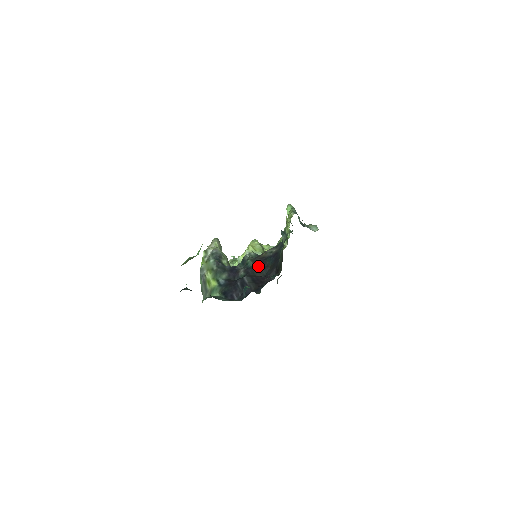
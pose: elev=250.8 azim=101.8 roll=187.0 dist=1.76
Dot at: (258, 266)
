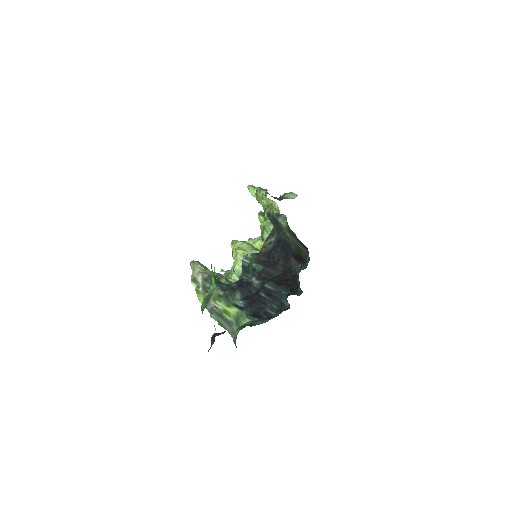
Dot at: (269, 265)
